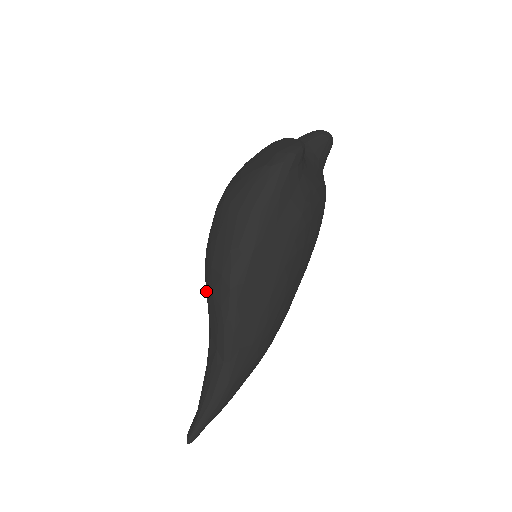
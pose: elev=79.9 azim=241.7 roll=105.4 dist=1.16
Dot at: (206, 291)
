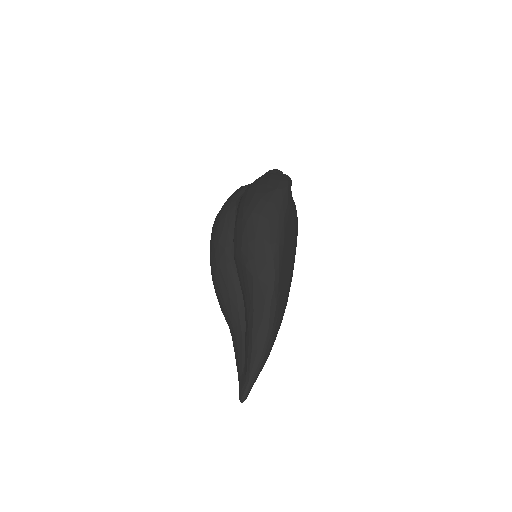
Dot at: (219, 288)
